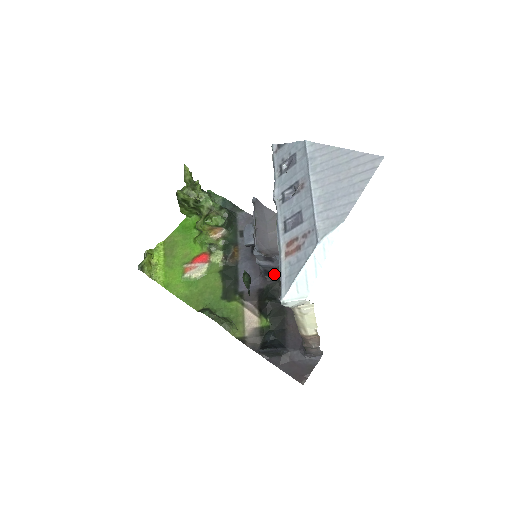
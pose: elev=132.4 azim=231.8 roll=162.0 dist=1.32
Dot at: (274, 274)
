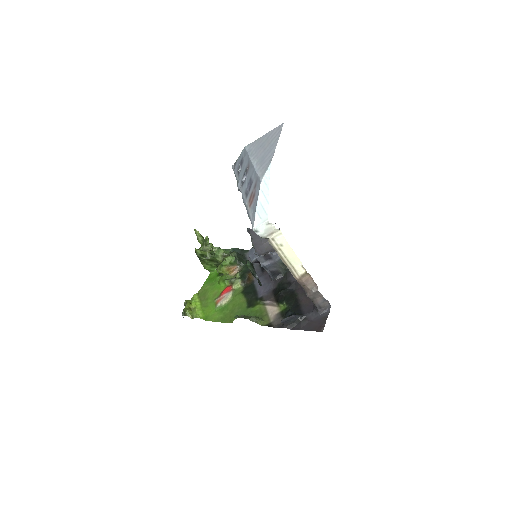
Dot at: (280, 274)
